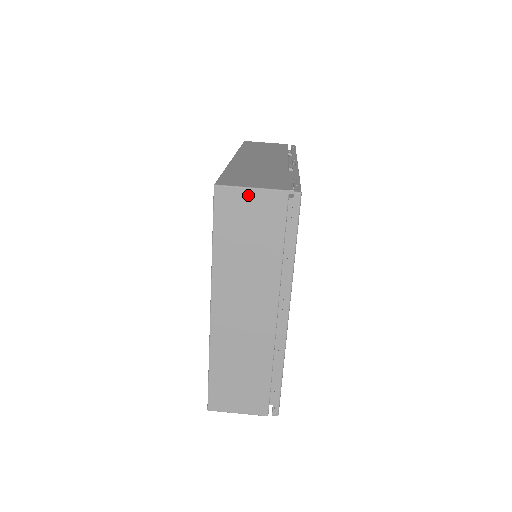
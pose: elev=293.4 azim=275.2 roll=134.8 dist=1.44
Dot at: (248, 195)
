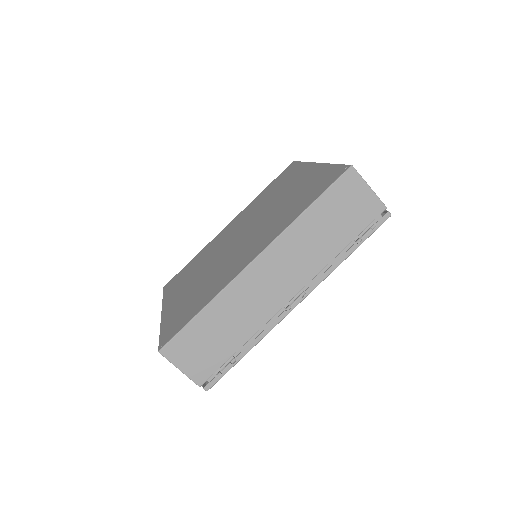
Dot at: (177, 366)
